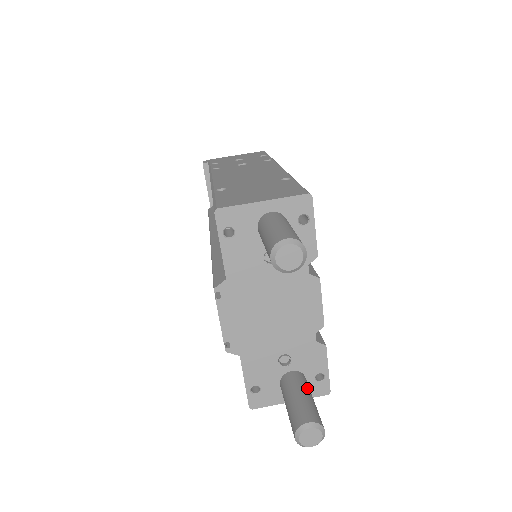
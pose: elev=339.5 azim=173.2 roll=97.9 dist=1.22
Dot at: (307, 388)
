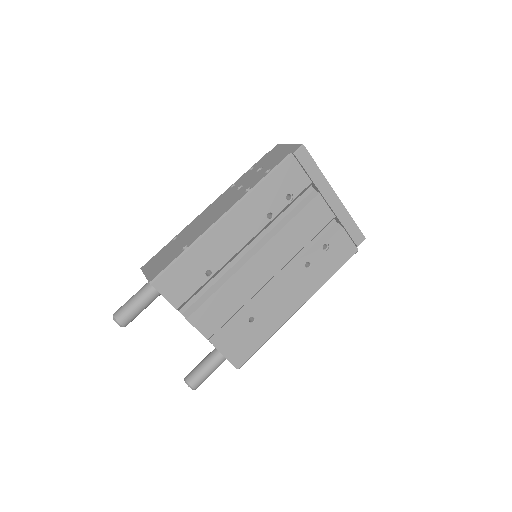
Dot at: (210, 362)
